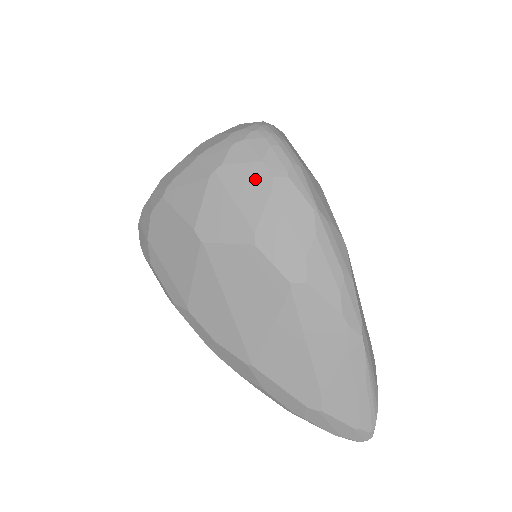
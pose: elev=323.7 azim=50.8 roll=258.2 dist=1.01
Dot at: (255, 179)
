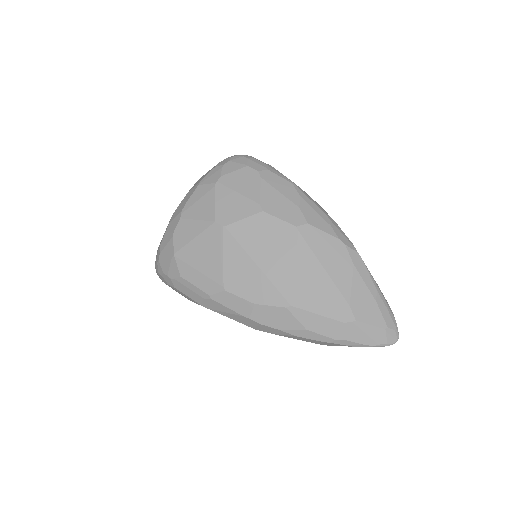
Dot at: (247, 176)
